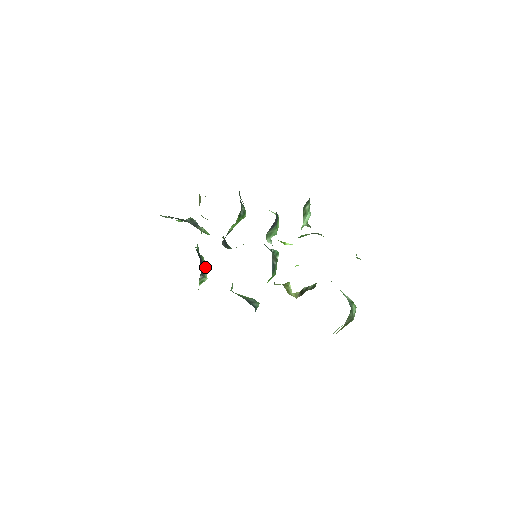
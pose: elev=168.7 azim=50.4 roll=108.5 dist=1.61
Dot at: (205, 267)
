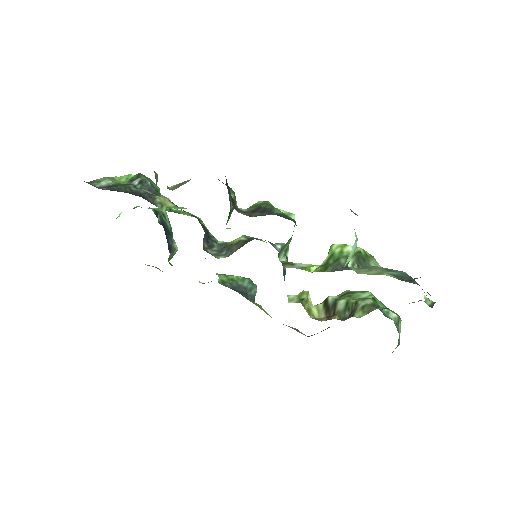
Dot at: (171, 228)
